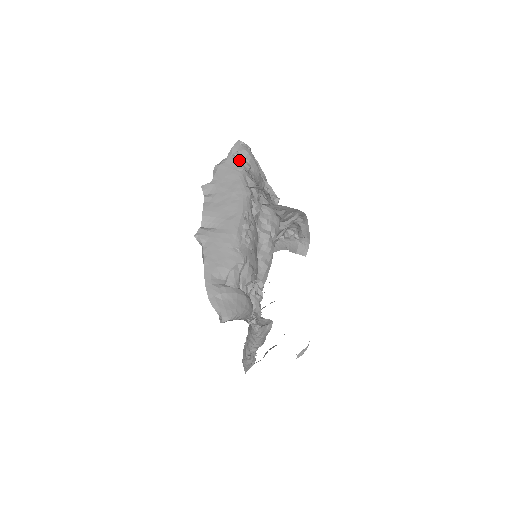
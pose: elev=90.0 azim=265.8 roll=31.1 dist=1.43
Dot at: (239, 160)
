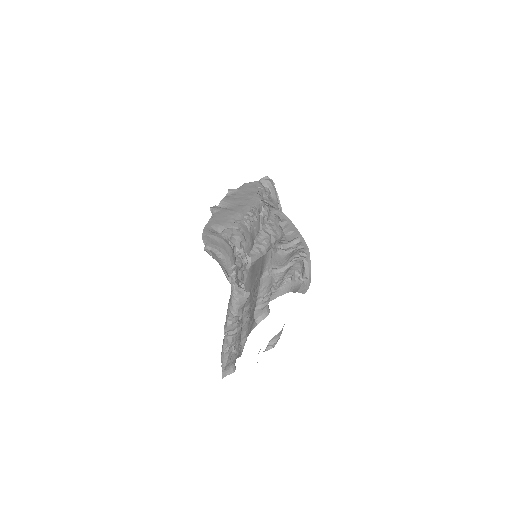
Dot at: (263, 186)
